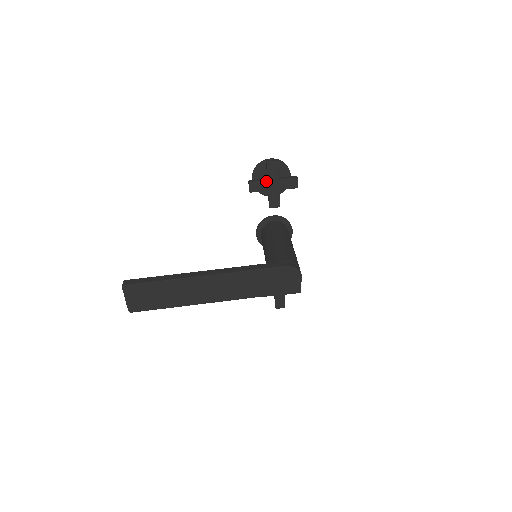
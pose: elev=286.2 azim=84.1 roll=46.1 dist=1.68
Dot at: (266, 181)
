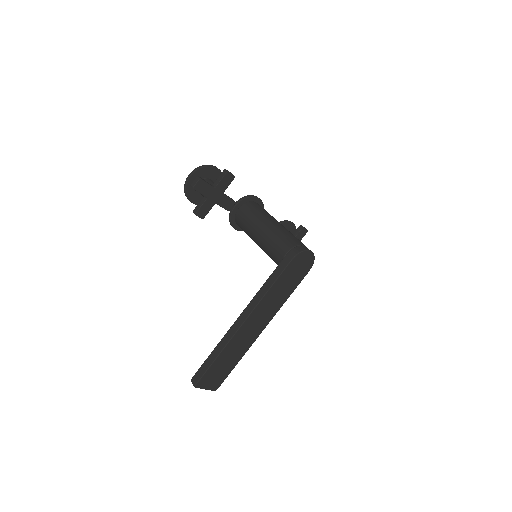
Dot at: (206, 200)
